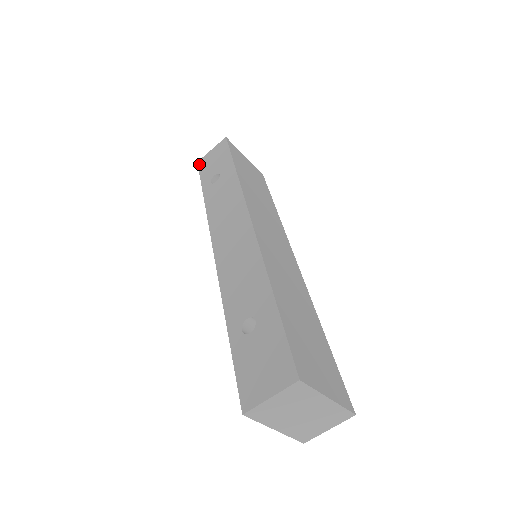
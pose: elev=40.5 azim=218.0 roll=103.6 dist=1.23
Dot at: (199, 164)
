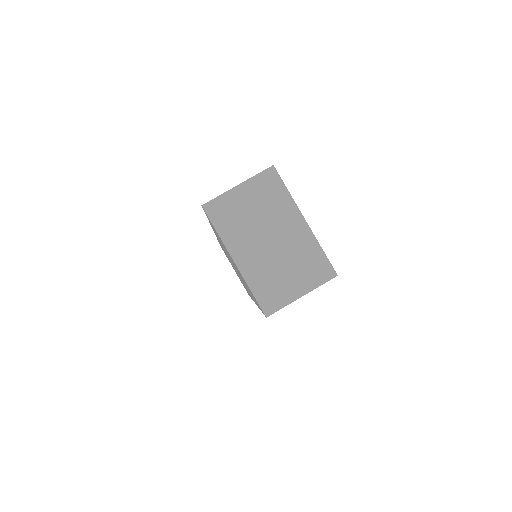
Dot at: occluded
